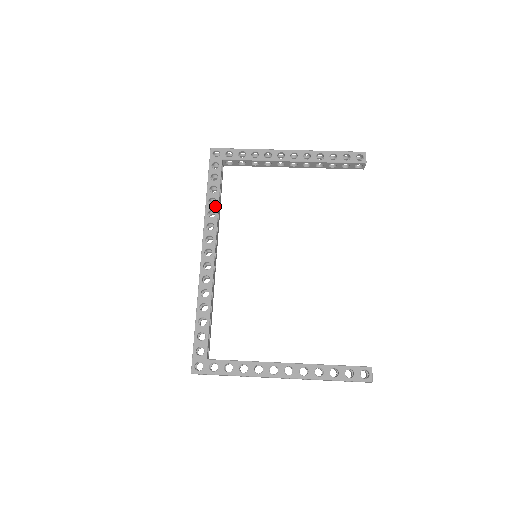
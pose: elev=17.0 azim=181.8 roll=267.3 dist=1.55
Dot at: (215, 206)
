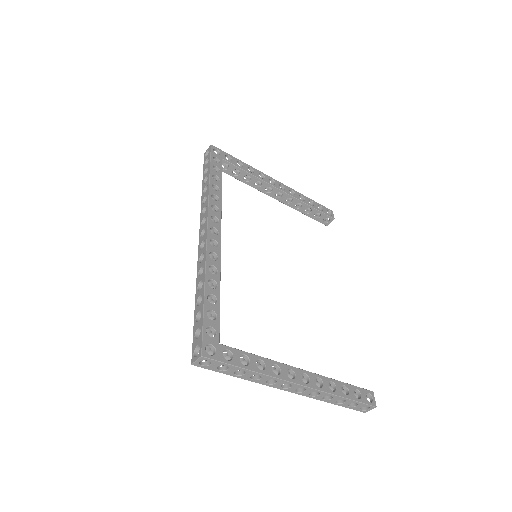
Dot at: (219, 193)
